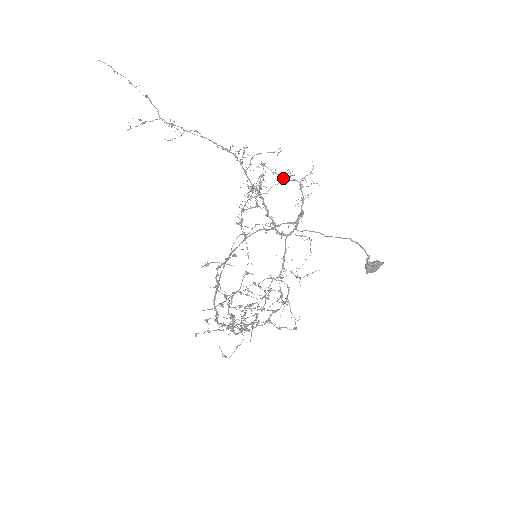
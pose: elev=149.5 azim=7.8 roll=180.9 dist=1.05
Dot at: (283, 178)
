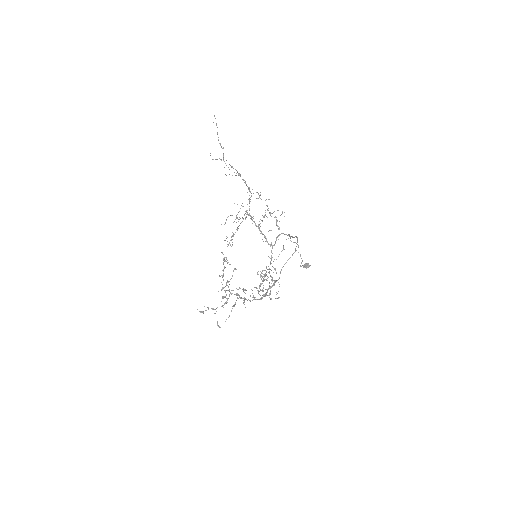
Dot at: (270, 214)
